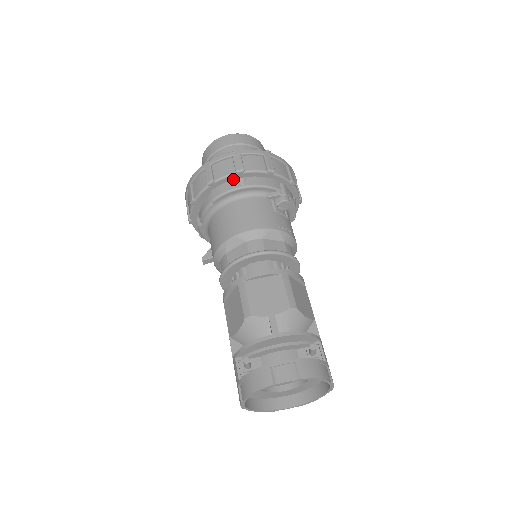
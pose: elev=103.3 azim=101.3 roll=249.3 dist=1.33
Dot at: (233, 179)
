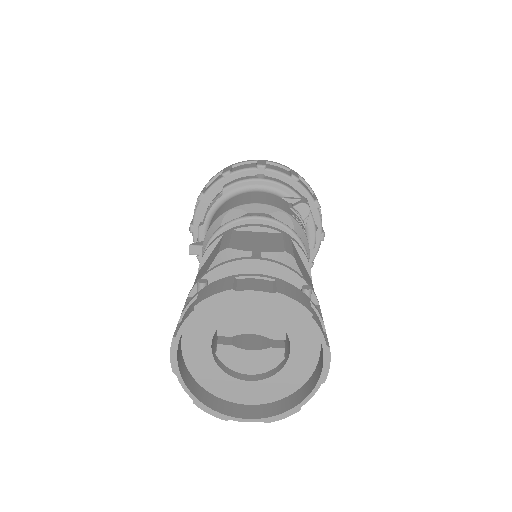
Dot at: (252, 175)
